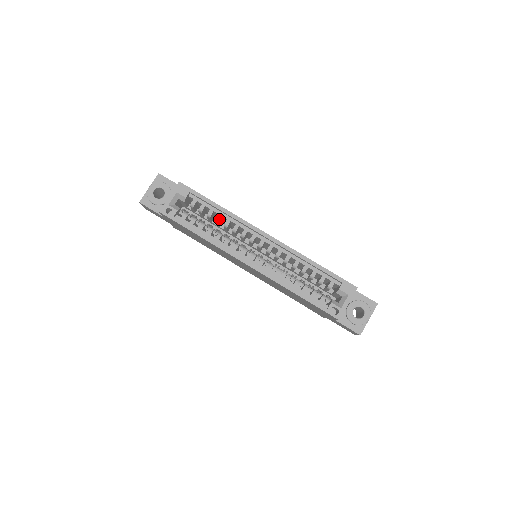
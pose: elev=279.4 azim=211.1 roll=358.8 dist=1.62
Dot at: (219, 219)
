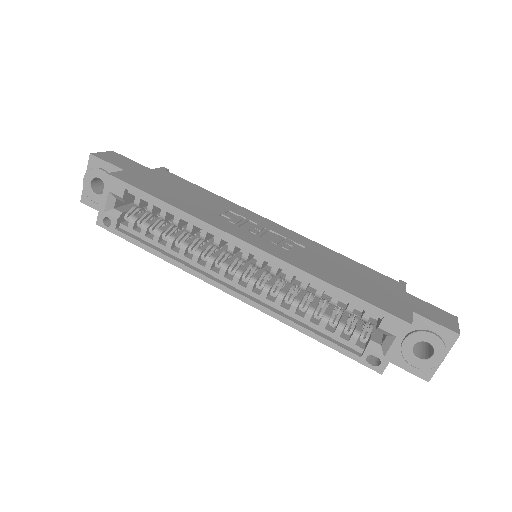
Dot at: (177, 223)
